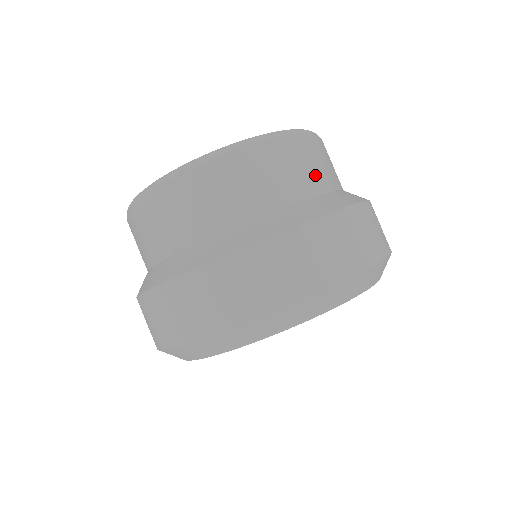
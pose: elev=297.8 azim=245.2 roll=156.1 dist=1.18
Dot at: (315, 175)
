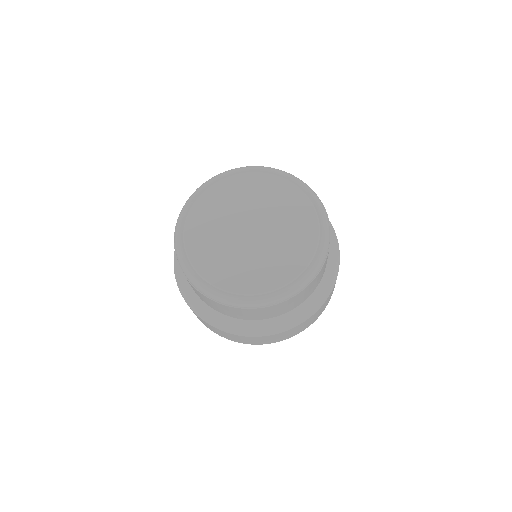
Dot at: occluded
